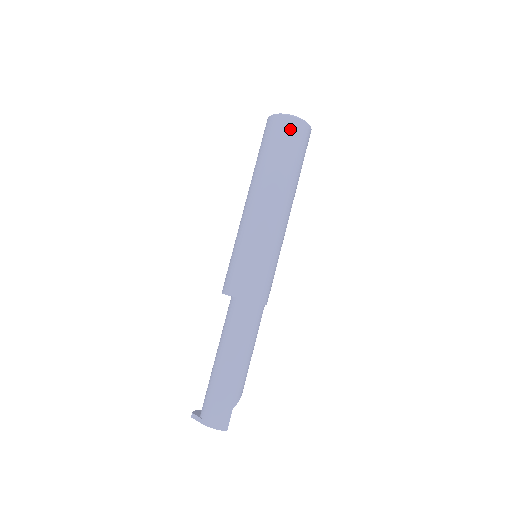
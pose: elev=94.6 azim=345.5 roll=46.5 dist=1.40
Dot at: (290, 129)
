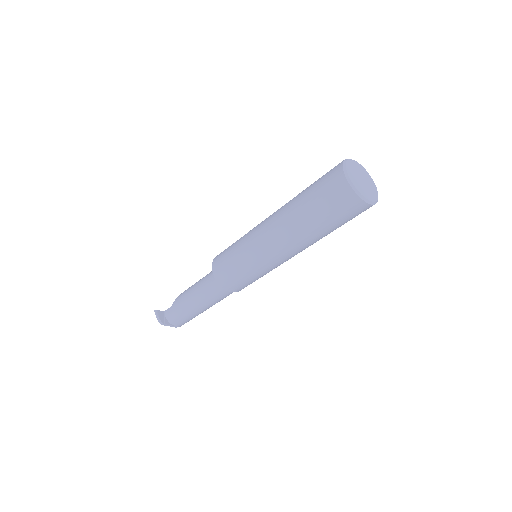
Dot at: occluded
